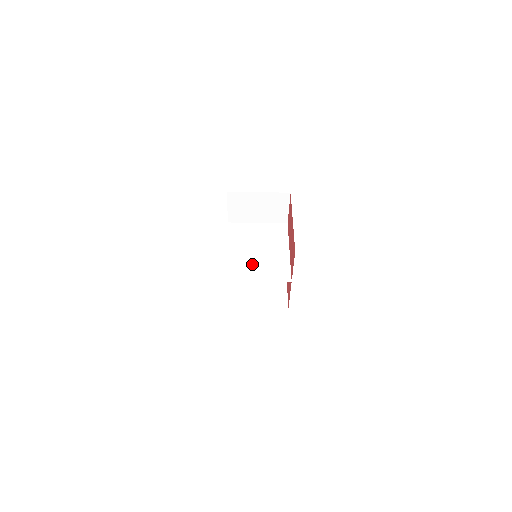
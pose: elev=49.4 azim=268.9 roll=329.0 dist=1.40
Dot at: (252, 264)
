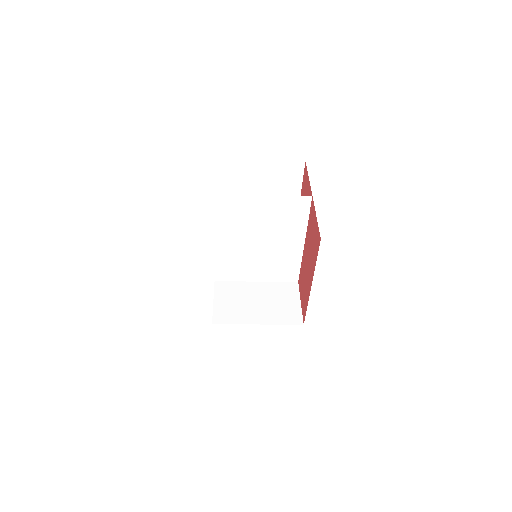
Dot at: (250, 262)
